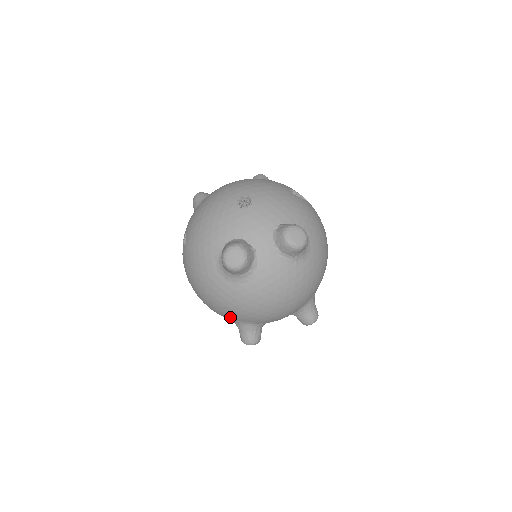
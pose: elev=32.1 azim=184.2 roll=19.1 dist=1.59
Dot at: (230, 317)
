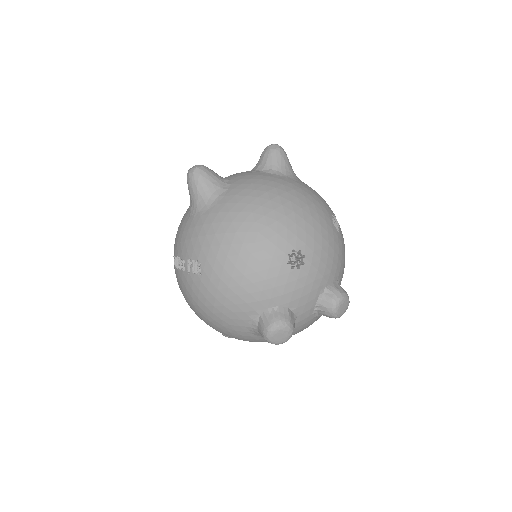
Dot at: occluded
